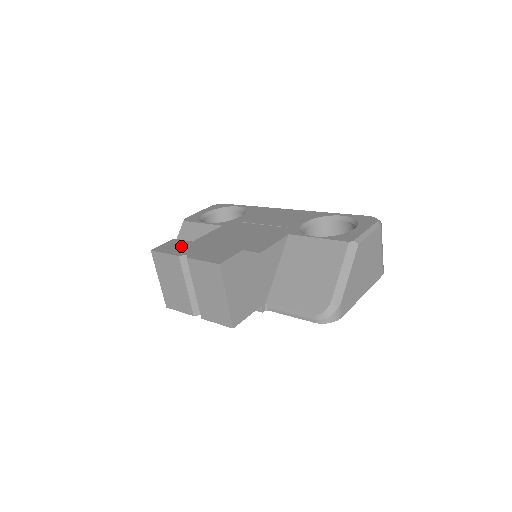
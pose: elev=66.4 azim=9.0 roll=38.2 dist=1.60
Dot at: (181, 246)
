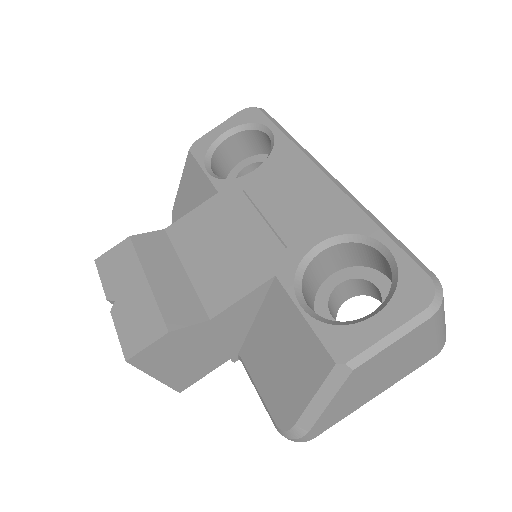
Dot at: (122, 269)
